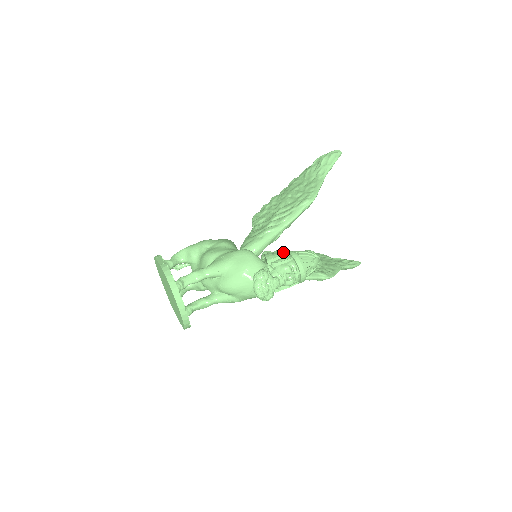
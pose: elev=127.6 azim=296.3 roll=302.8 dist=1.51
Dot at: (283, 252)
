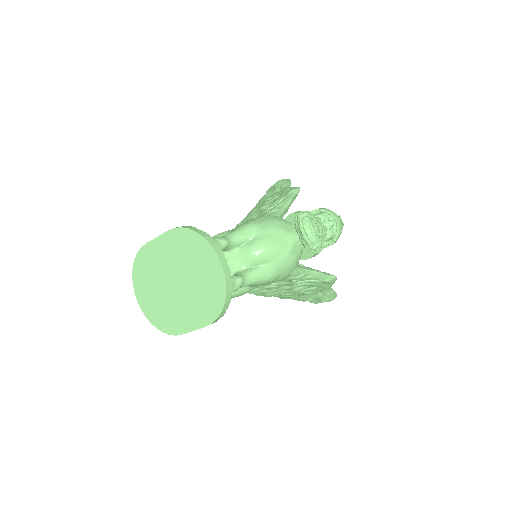
Dot at: occluded
